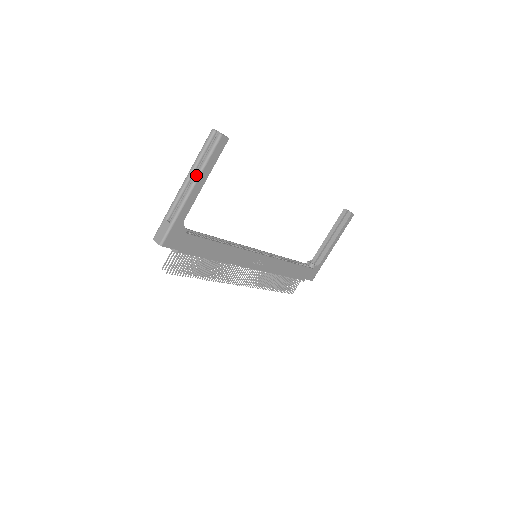
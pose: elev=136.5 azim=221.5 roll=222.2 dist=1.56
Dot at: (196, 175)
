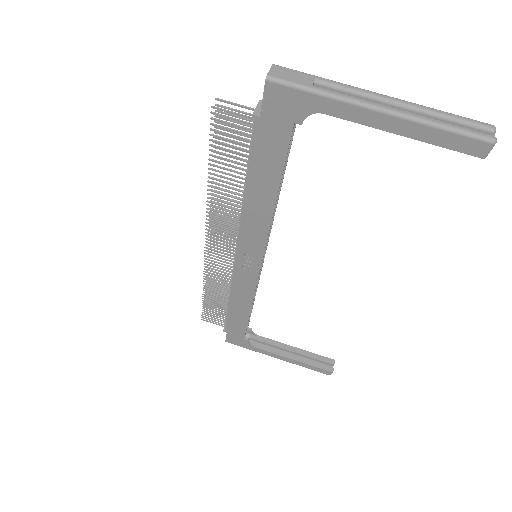
Dot at: (412, 113)
